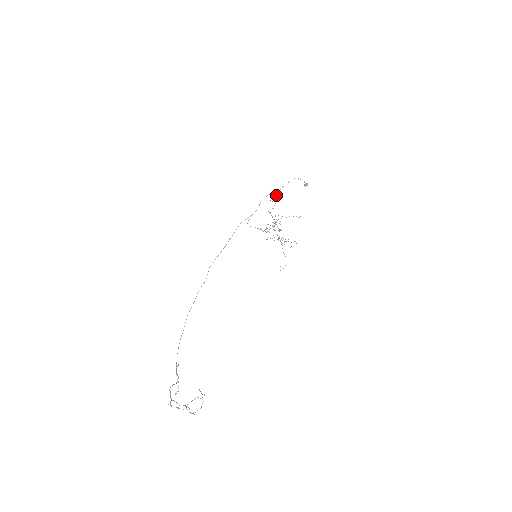
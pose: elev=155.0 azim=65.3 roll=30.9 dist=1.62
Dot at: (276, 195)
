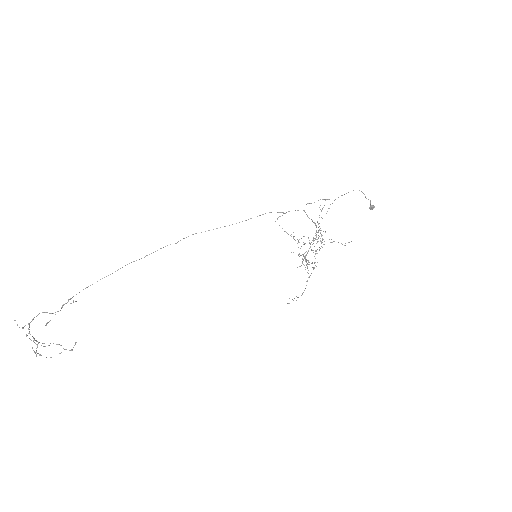
Dot at: (330, 204)
